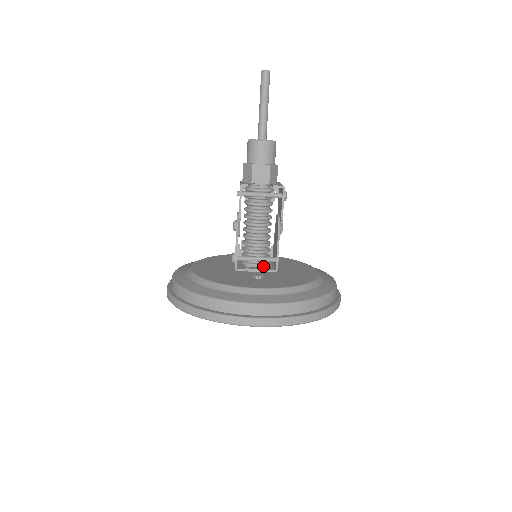
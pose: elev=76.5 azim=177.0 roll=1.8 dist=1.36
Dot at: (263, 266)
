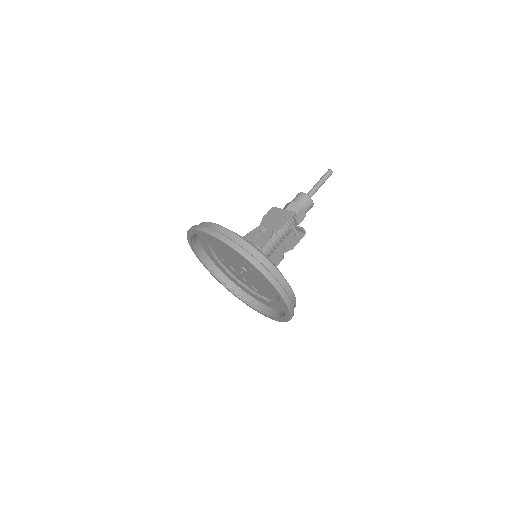
Dot at: occluded
